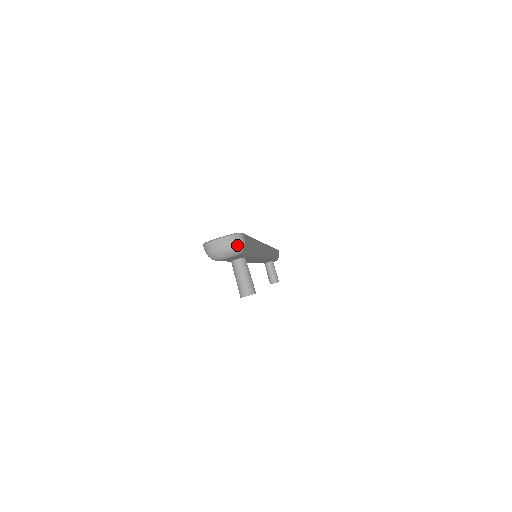
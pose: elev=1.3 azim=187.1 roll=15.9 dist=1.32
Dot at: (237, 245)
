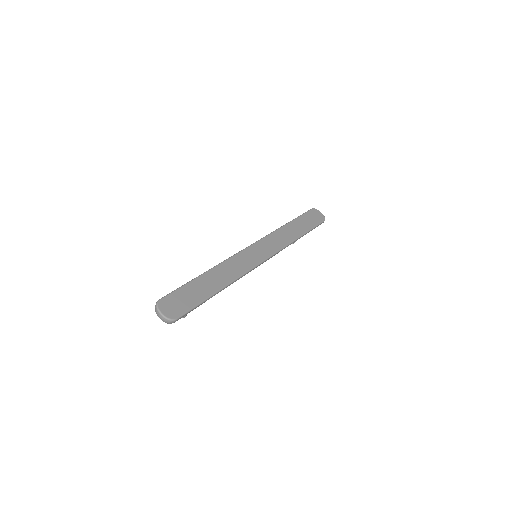
Dot at: (167, 323)
